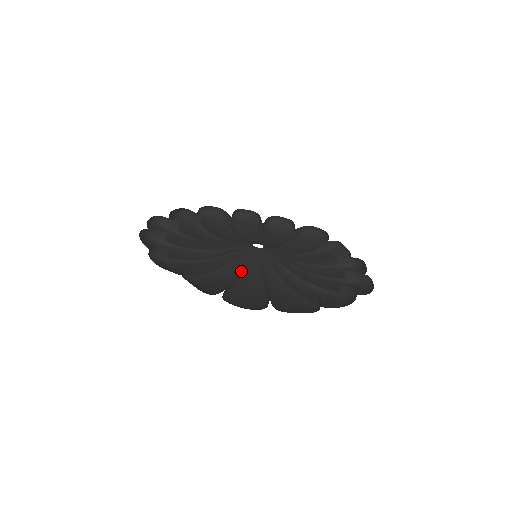
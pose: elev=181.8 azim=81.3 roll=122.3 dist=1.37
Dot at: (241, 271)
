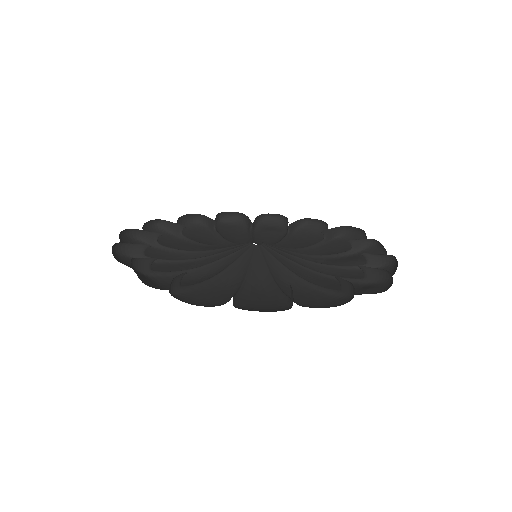
Dot at: (223, 269)
